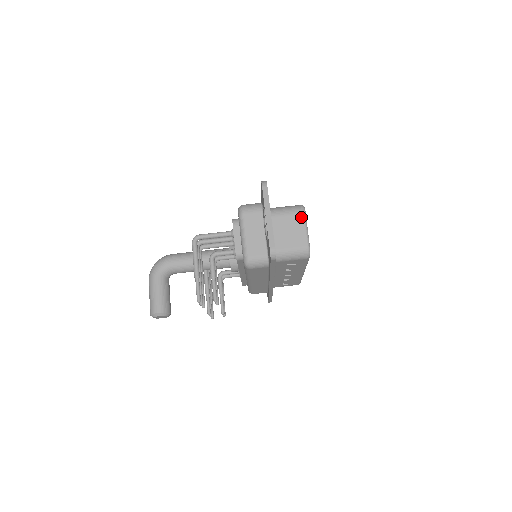
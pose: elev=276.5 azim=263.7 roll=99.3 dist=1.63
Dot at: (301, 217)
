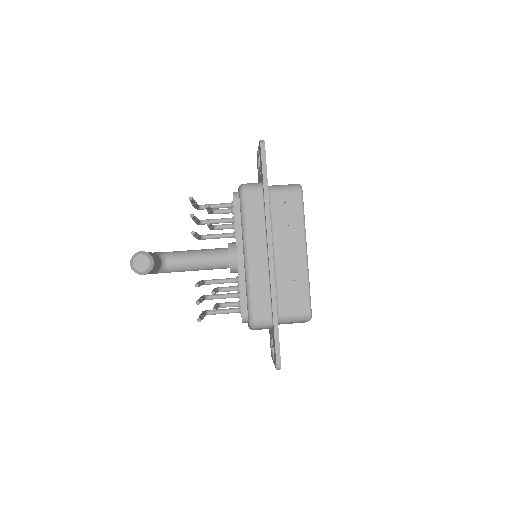
Dot at: occluded
